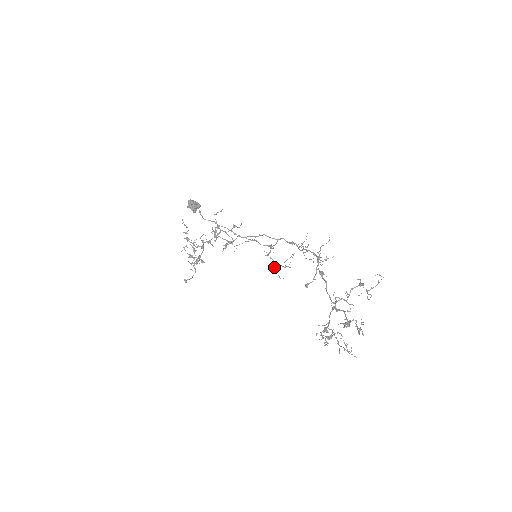
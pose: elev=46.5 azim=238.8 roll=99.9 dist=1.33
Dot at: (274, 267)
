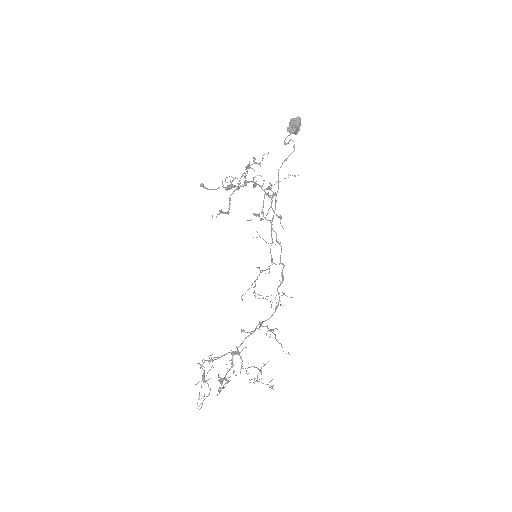
Dot at: occluded
